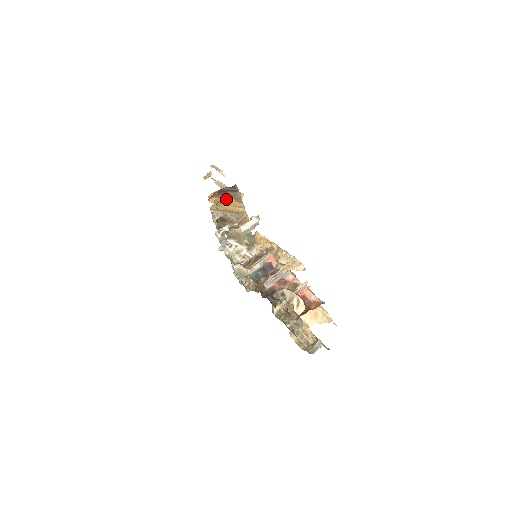
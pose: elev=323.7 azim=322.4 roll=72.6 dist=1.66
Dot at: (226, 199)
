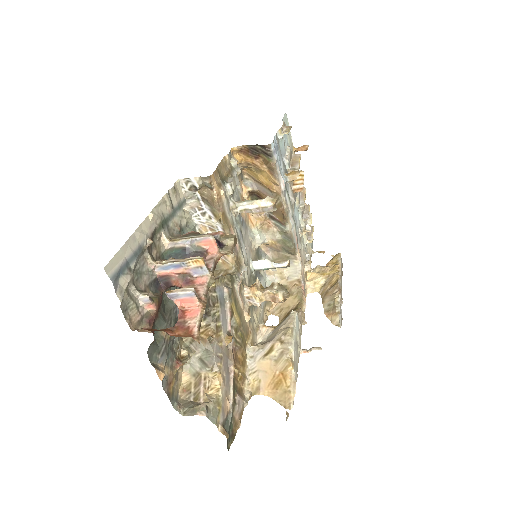
Dot at: (258, 163)
